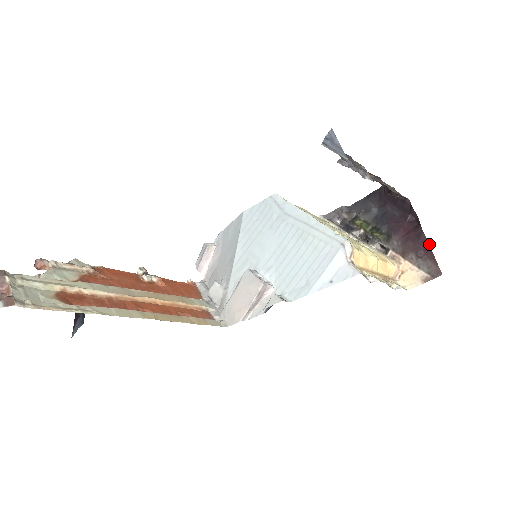
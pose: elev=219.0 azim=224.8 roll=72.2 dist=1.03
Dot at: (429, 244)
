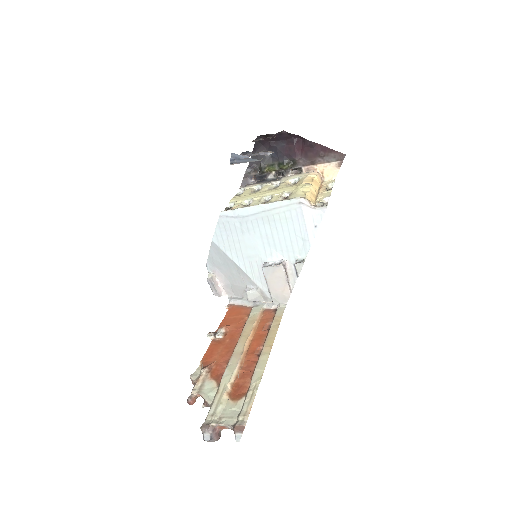
Dot at: (321, 145)
